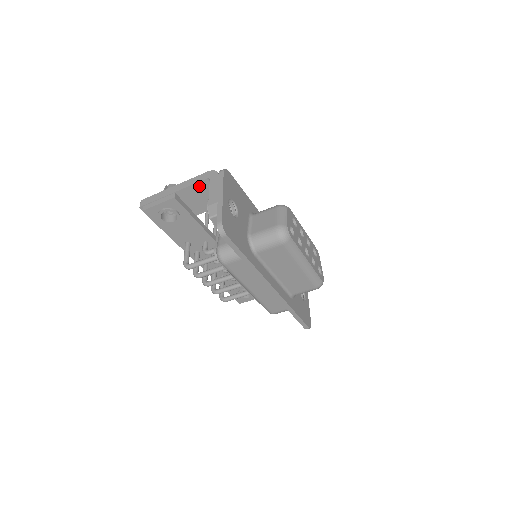
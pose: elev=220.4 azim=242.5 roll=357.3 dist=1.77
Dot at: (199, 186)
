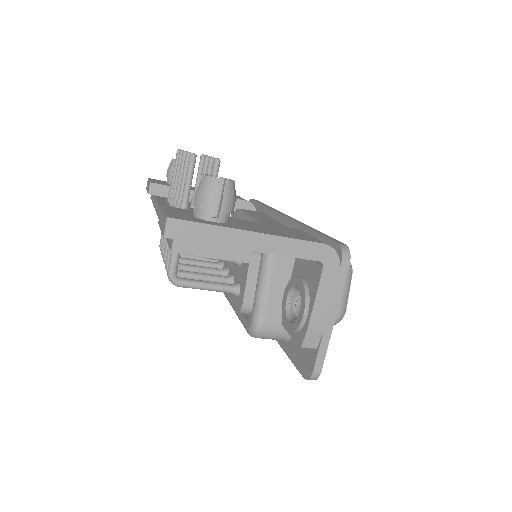
Dot at: (295, 255)
